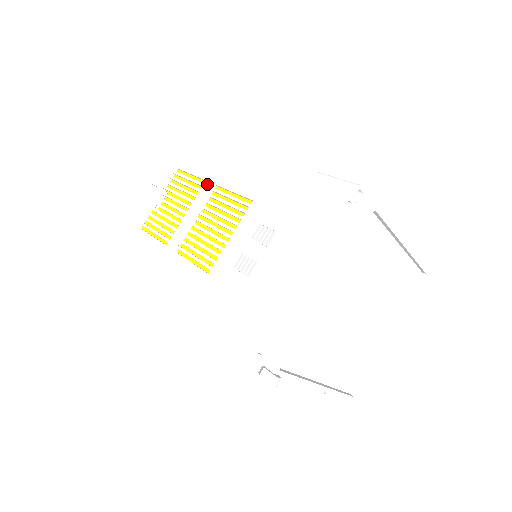
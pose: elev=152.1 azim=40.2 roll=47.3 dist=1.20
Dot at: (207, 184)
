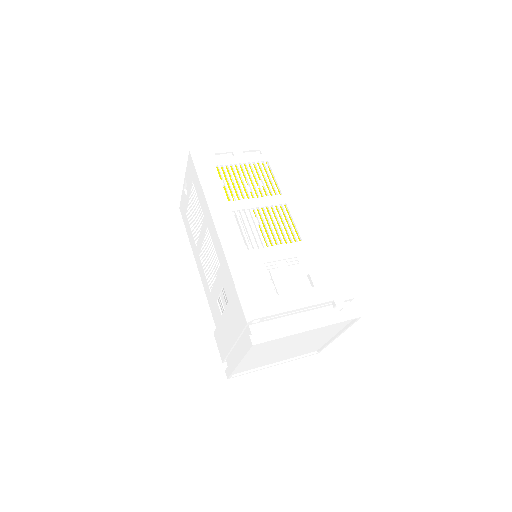
Dot at: (204, 221)
